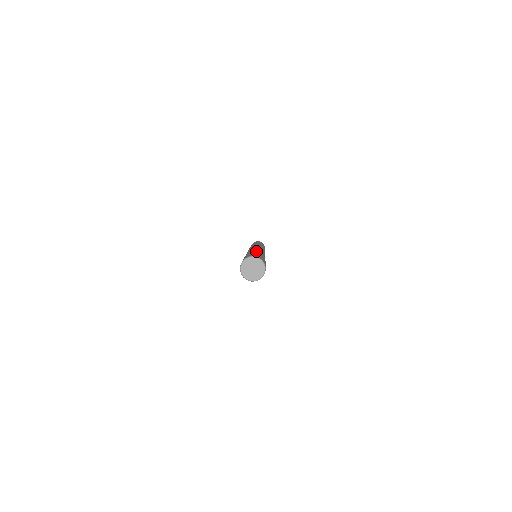
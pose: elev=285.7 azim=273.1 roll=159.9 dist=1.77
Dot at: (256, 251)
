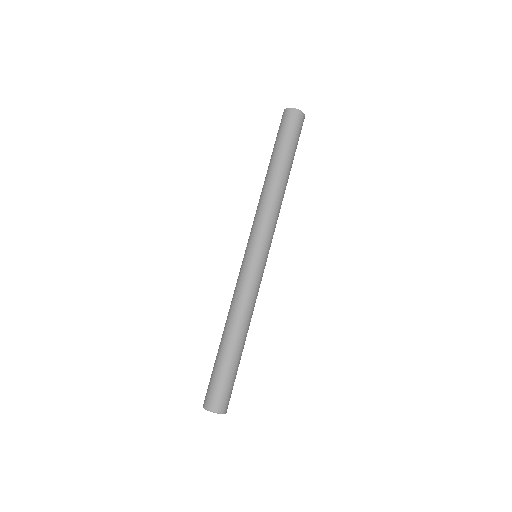
Dot at: (236, 344)
